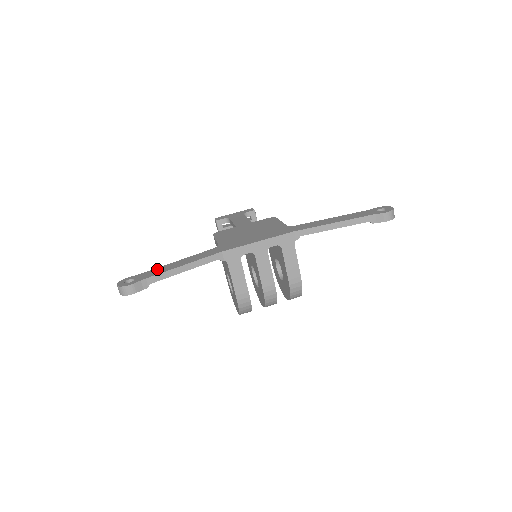
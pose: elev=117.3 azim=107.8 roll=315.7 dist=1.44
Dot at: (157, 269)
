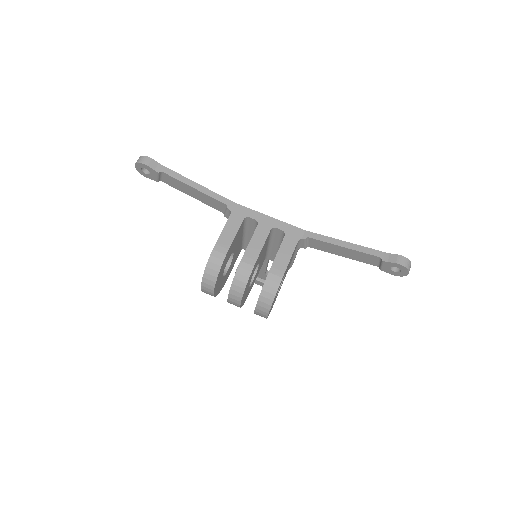
Dot at: occluded
